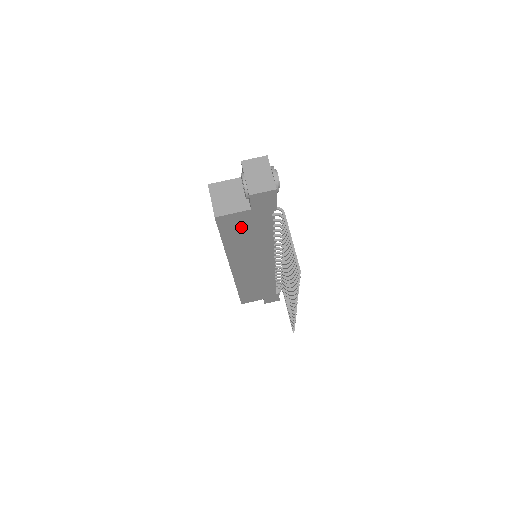
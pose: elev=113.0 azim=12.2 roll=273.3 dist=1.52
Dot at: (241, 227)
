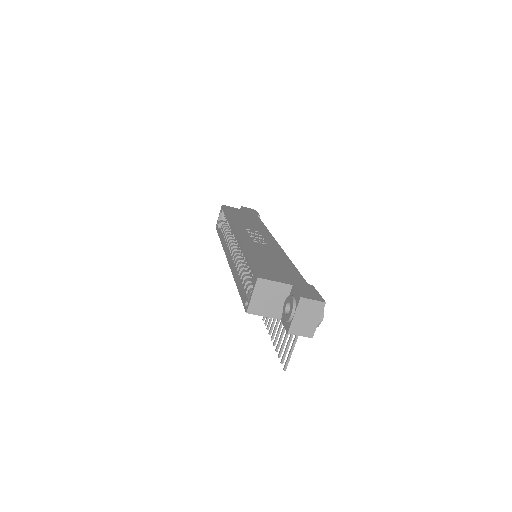
Dot at: occluded
